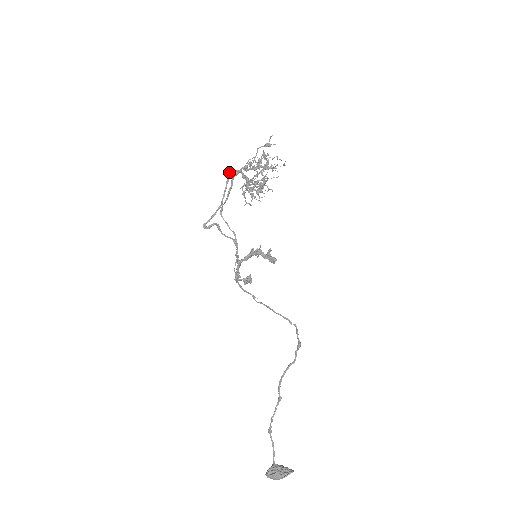
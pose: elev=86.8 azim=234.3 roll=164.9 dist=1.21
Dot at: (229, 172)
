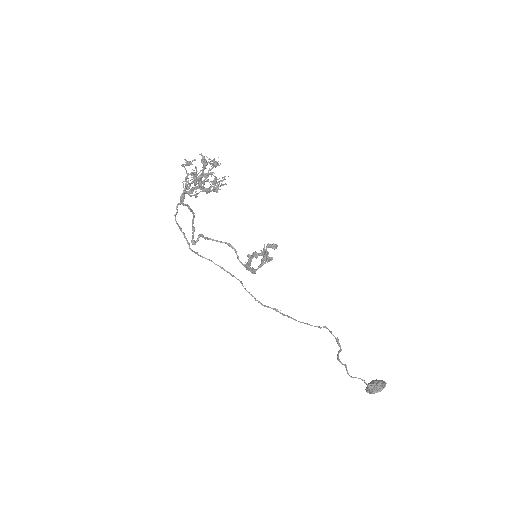
Dot at: (175, 218)
